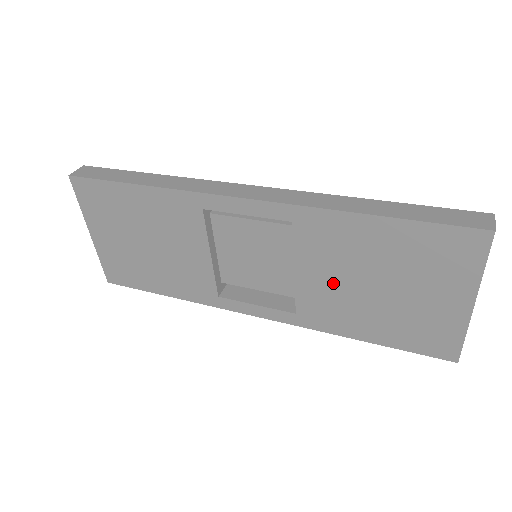
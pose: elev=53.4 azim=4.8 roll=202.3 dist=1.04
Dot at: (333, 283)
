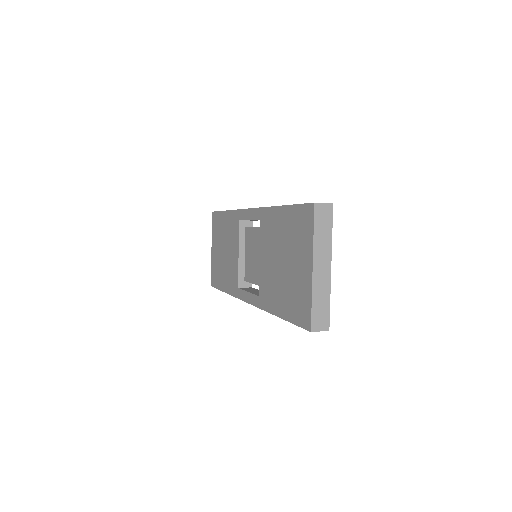
Dot at: (270, 264)
